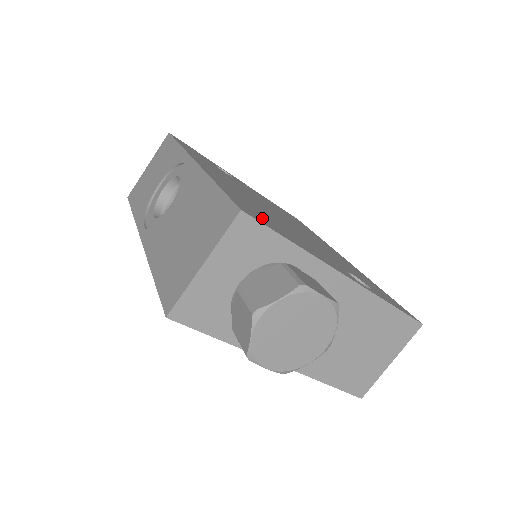
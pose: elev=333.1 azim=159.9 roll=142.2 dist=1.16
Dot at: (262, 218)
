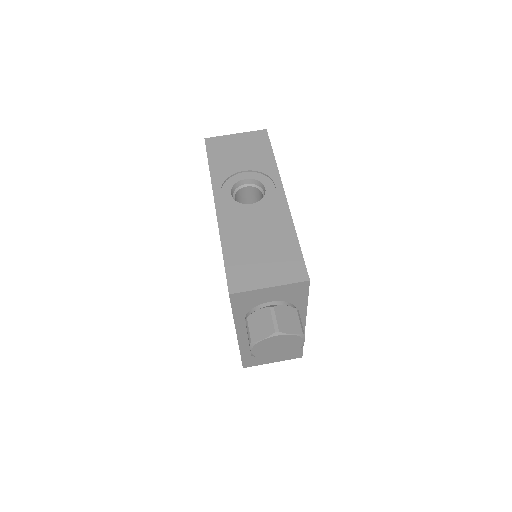
Dot at: occluded
